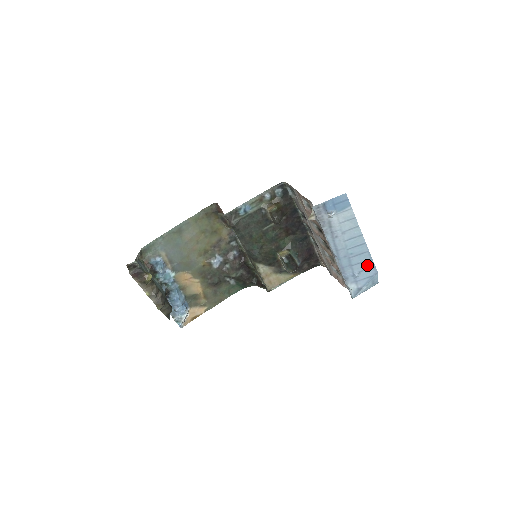
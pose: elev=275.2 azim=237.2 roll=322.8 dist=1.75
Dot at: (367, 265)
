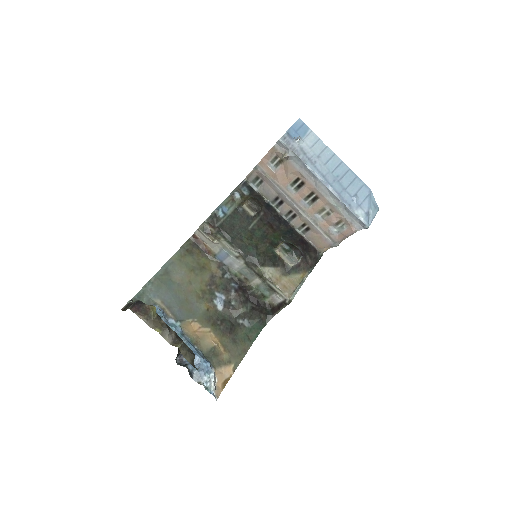
Dot at: (357, 184)
